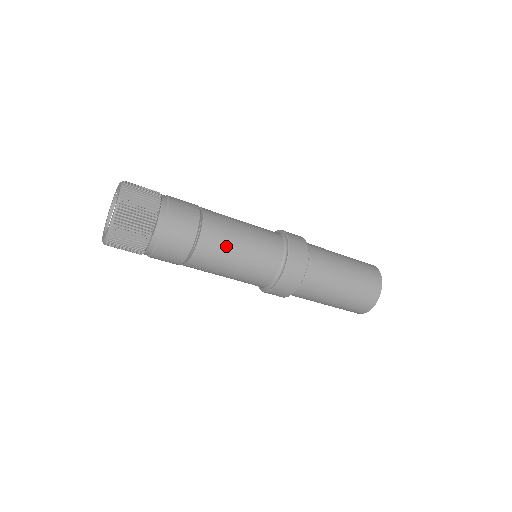
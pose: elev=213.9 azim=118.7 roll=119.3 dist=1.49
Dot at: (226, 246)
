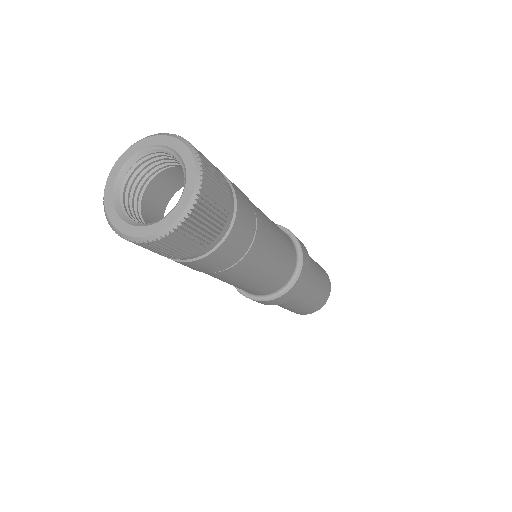
Dot at: (268, 253)
